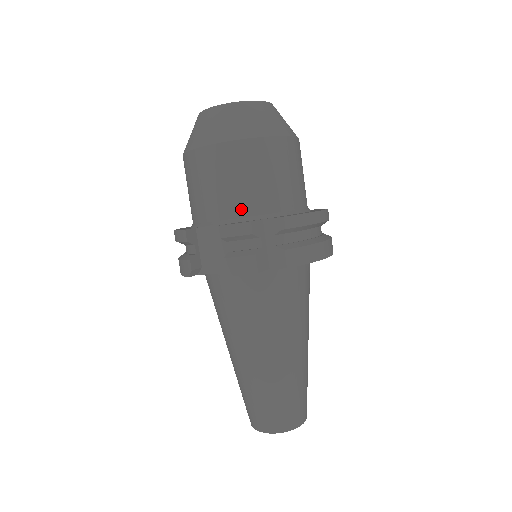
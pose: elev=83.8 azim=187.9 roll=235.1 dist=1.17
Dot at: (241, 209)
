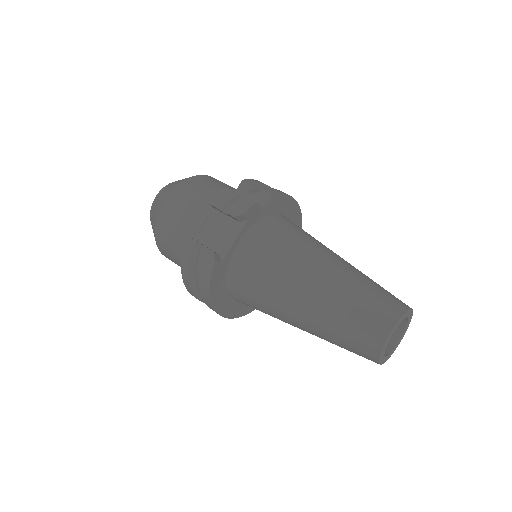
Dot at: occluded
